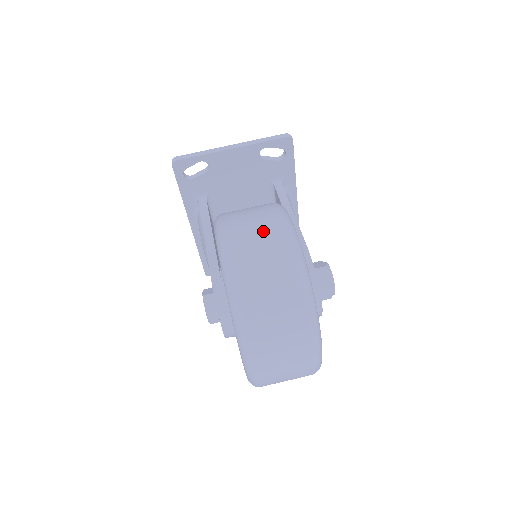
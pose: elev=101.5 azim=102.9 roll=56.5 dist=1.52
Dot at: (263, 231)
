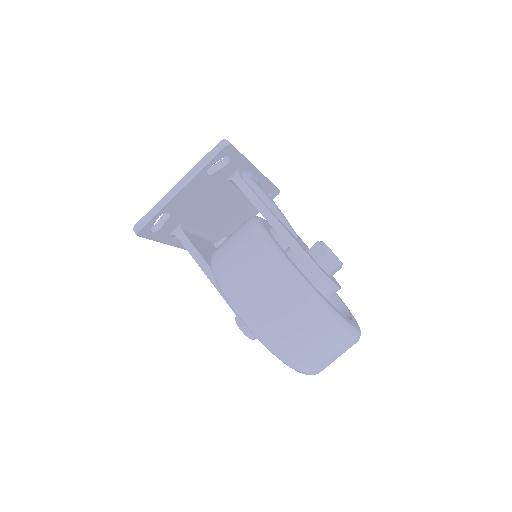
Dot at: (269, 288)
